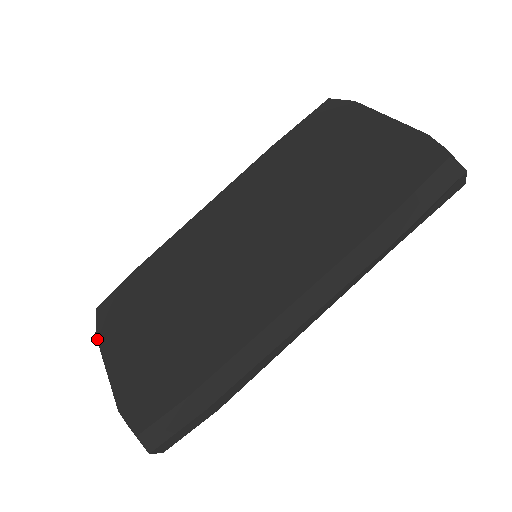
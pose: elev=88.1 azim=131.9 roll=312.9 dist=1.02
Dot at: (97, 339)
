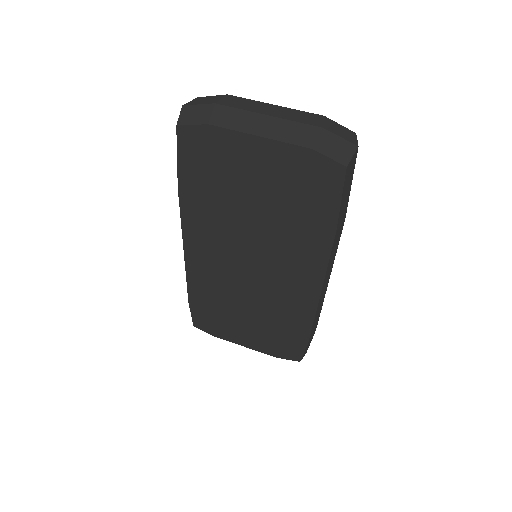
Dot at: occluded
